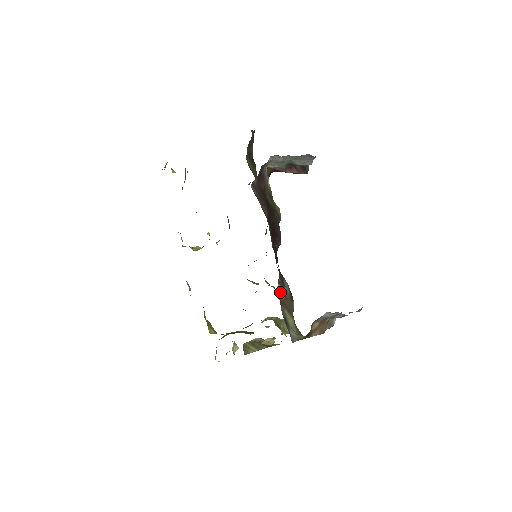
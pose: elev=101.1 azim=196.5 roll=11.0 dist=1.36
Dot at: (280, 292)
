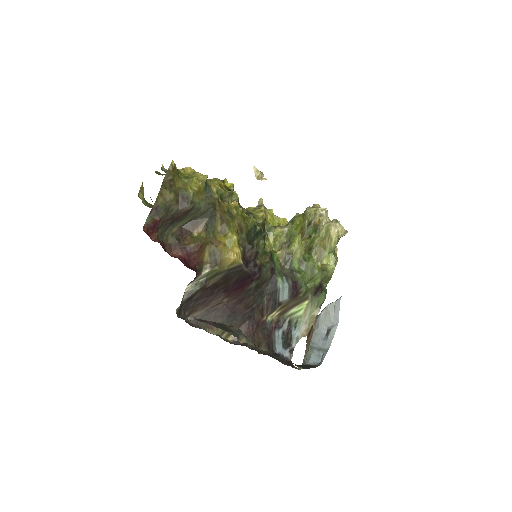
Dot at: (275, 314)
